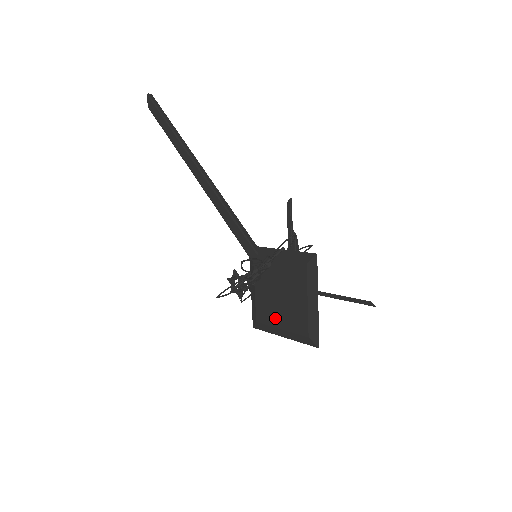
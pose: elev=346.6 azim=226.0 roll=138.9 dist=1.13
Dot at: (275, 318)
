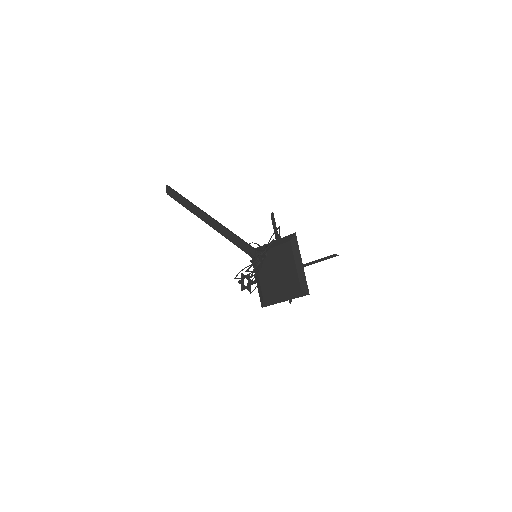
Dot at: (276, 289)
